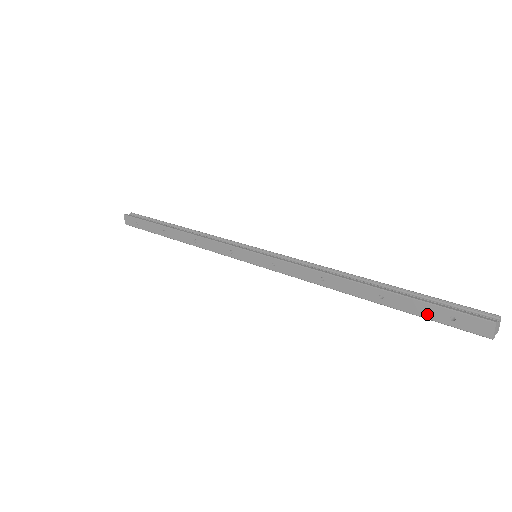
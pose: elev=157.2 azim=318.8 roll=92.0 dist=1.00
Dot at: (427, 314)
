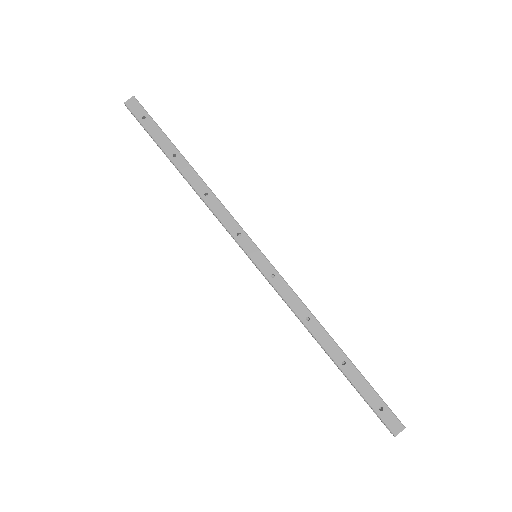
Dot at: (367, 395)
